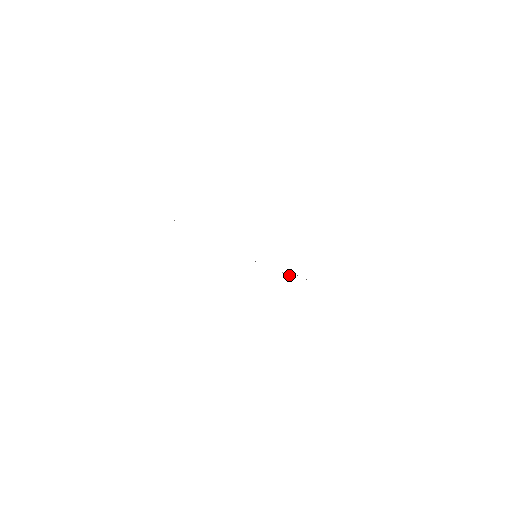
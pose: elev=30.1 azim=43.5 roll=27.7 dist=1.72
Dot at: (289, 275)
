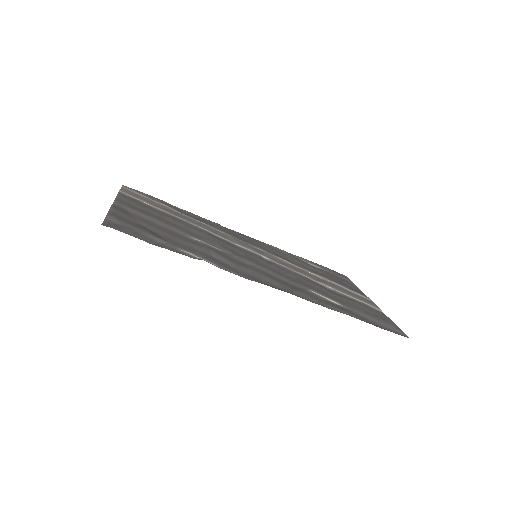
Dot at: (320, 278)
